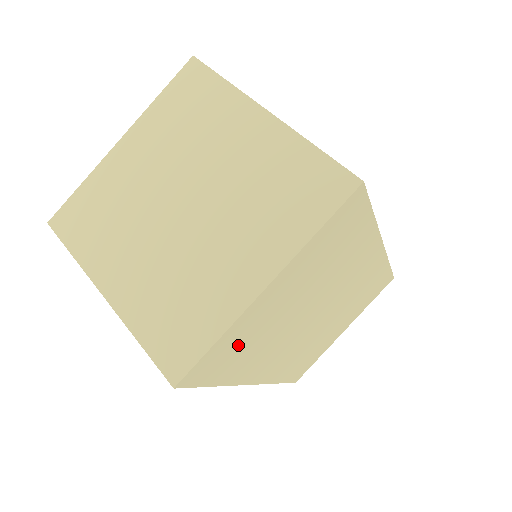
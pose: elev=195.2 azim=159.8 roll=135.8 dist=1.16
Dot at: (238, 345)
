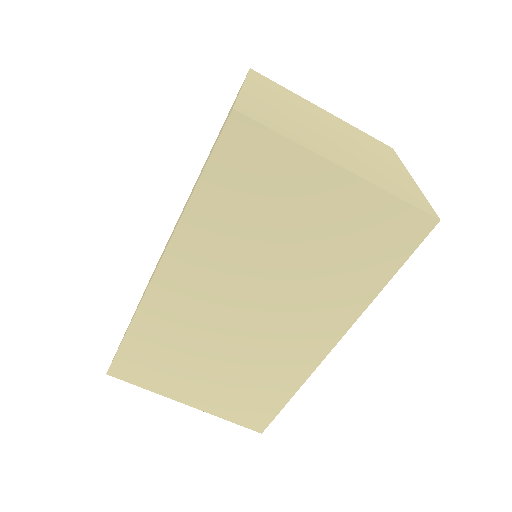
Dot at: (261, 179)
